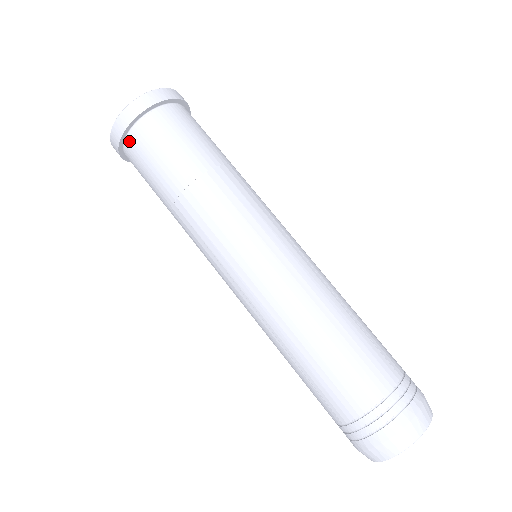
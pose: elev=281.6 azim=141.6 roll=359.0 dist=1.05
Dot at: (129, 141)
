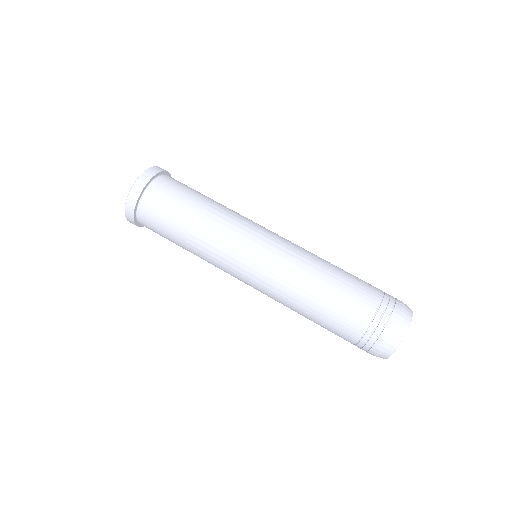
Dot at: (141, 208)
